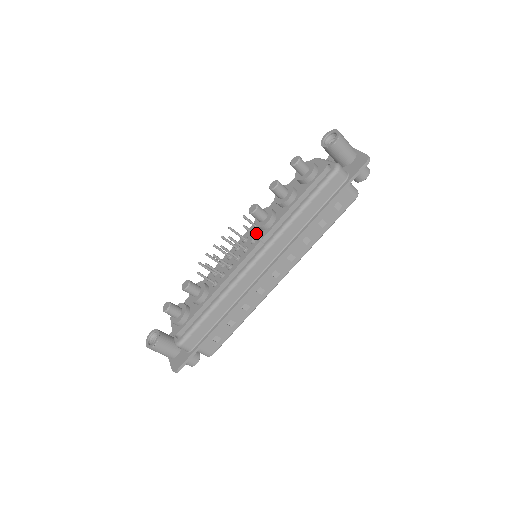
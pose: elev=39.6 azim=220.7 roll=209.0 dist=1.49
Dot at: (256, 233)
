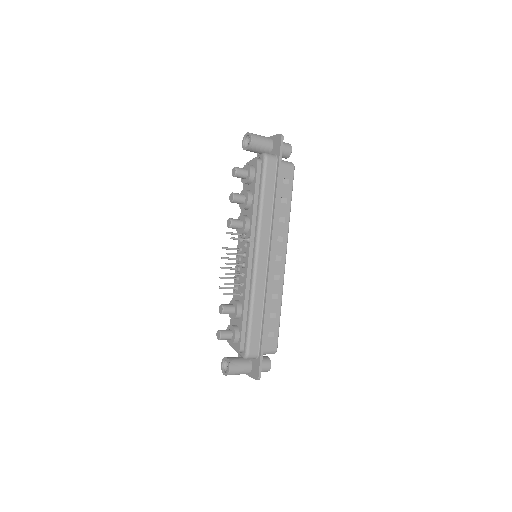
Dot at: occluded
